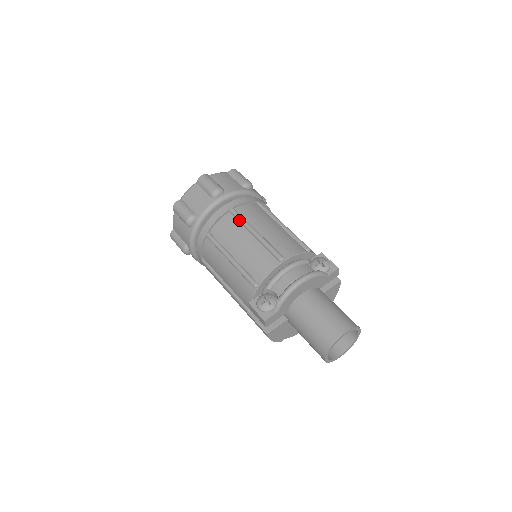
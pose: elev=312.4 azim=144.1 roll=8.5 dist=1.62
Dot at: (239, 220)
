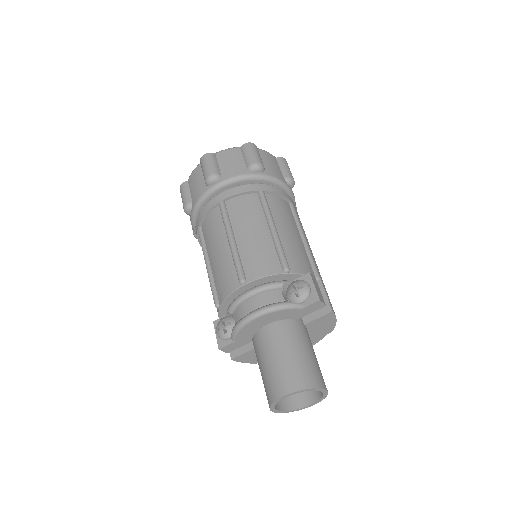
Dot at: (222, 219)
